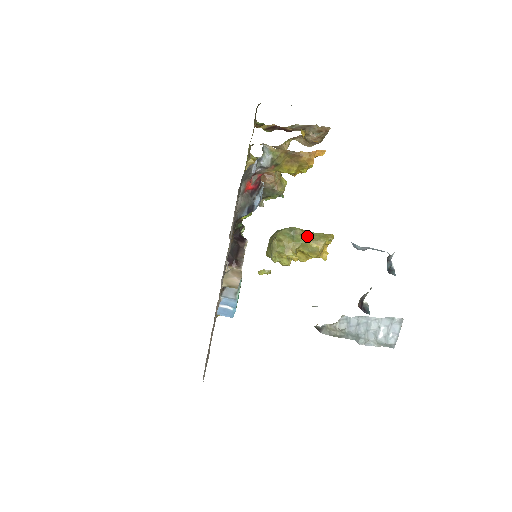
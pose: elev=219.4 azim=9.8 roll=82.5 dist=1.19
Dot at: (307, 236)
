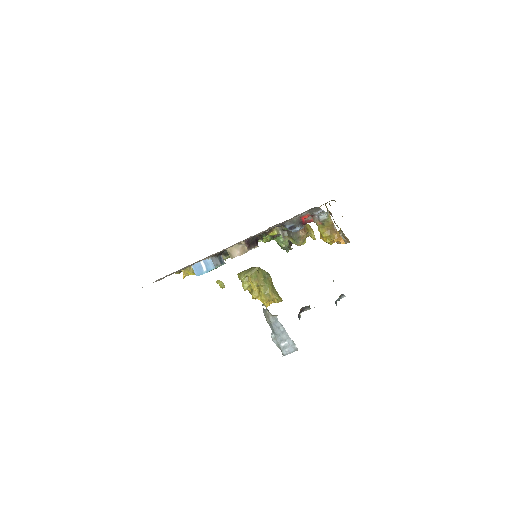
Dot at: (272, 285)
